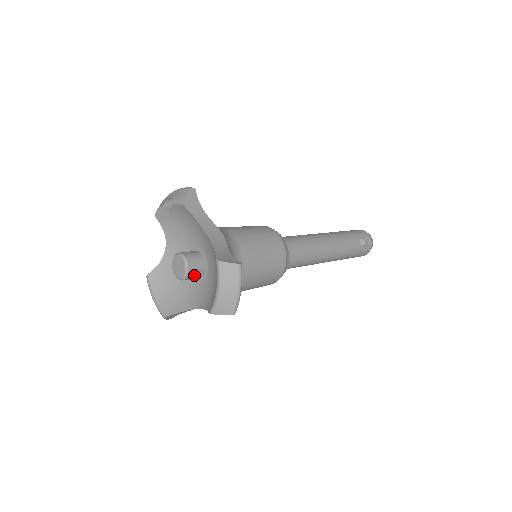
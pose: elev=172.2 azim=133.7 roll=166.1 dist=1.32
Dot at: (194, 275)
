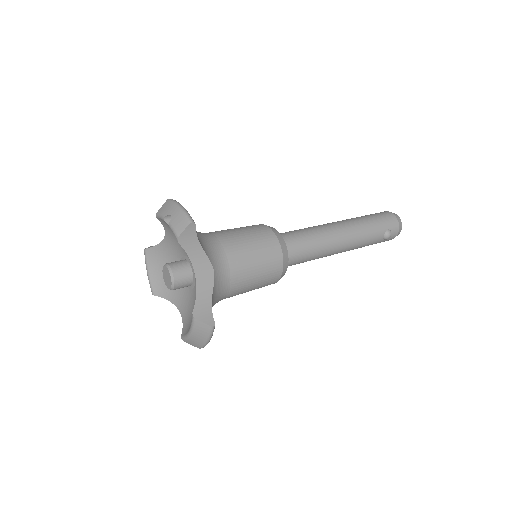
Dot at: occluded
